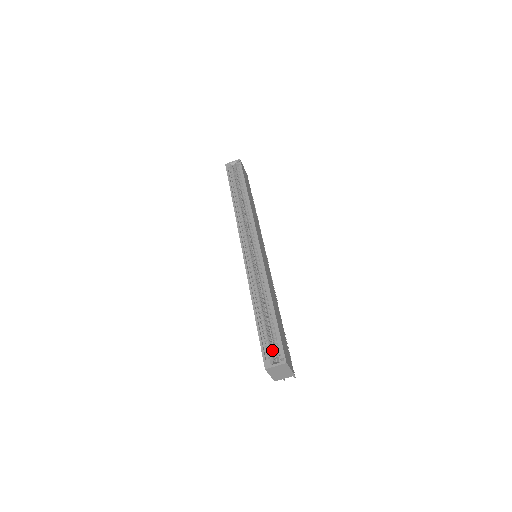
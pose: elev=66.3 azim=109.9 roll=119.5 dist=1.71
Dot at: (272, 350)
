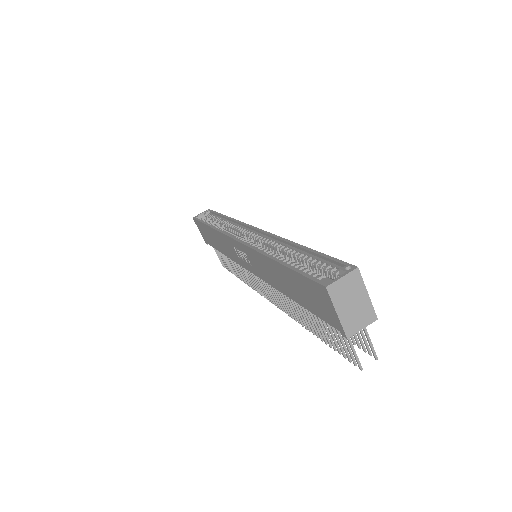
Dot at: occluded
